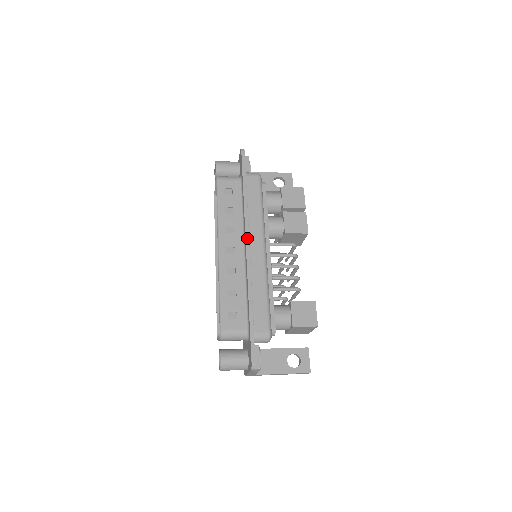
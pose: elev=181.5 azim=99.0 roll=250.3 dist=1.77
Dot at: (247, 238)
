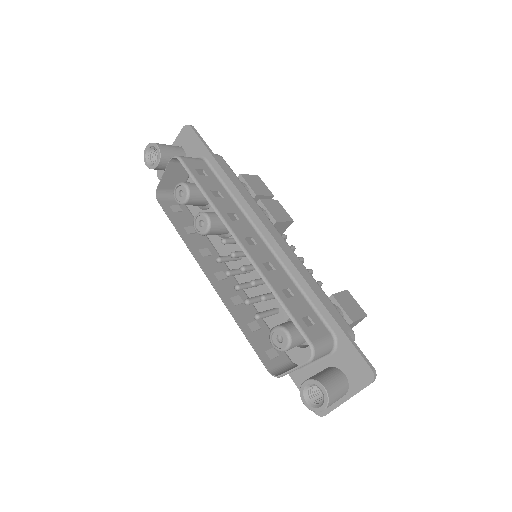
Dot at: (263, 222)
